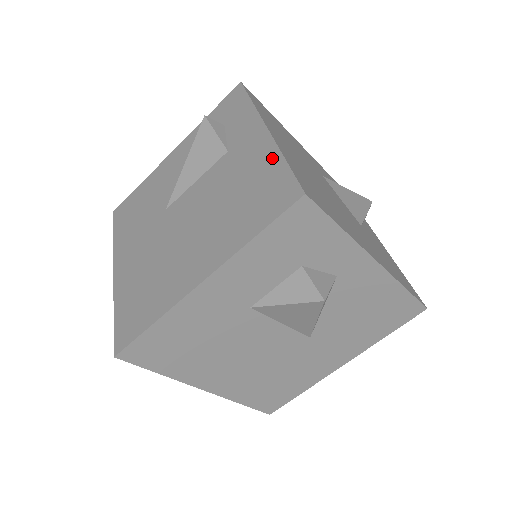
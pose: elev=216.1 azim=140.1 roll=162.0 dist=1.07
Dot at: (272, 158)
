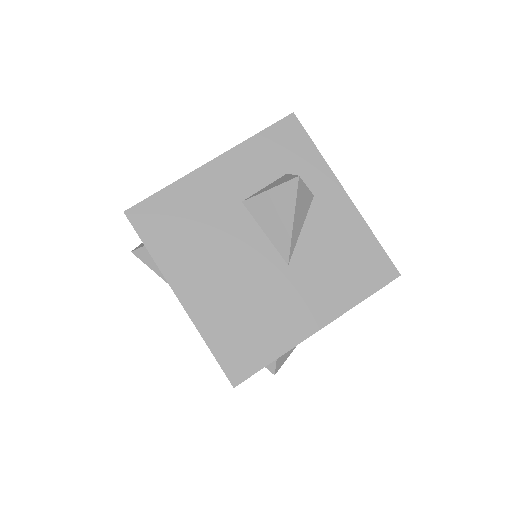
Dot at: occluded
